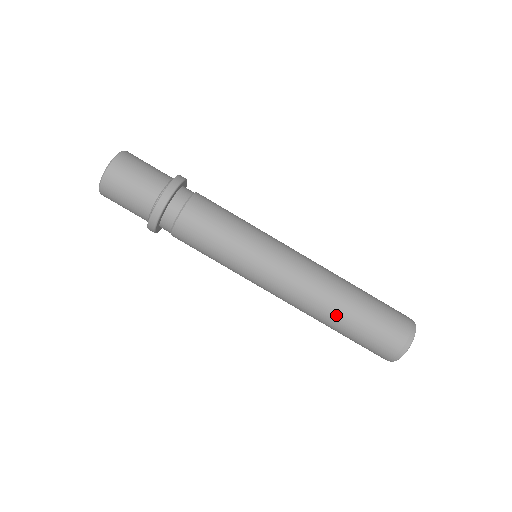
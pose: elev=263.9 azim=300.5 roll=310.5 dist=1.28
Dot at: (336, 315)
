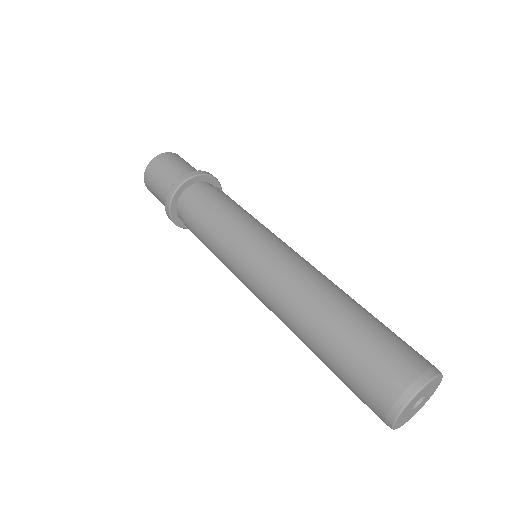
Dot at: (325, 314)
